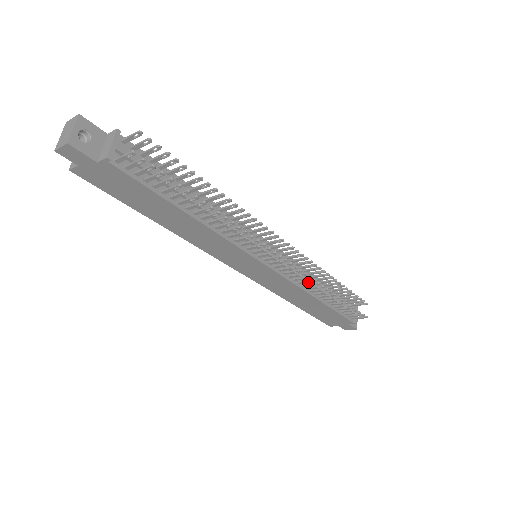
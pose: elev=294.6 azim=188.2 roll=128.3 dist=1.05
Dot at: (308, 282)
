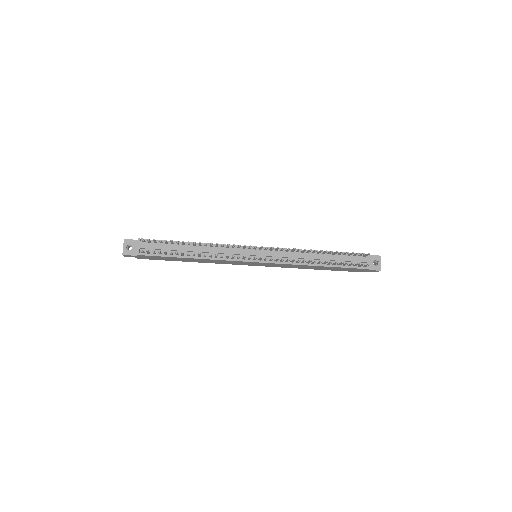
Dot at: occluded
